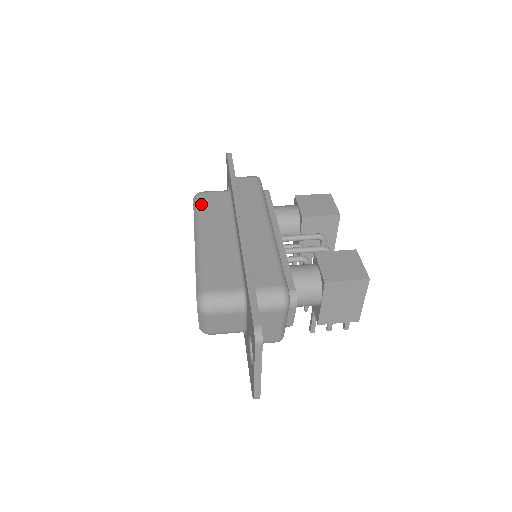
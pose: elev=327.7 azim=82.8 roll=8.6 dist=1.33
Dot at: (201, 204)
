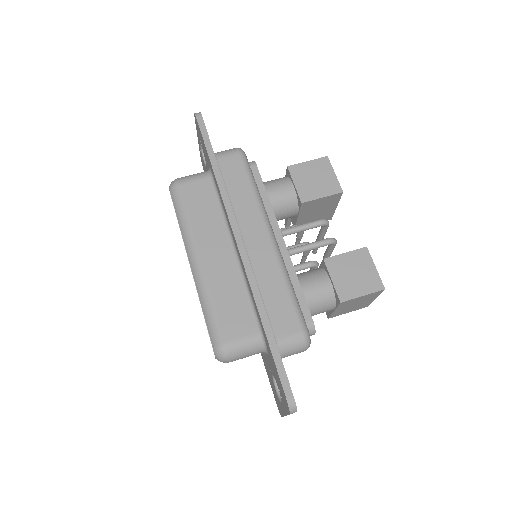
Dot at: (183, 205)
